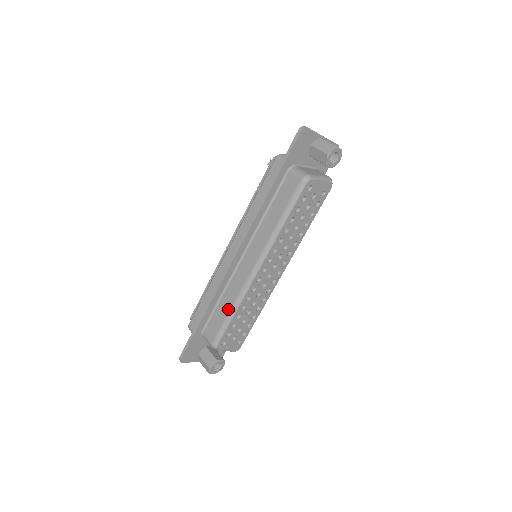
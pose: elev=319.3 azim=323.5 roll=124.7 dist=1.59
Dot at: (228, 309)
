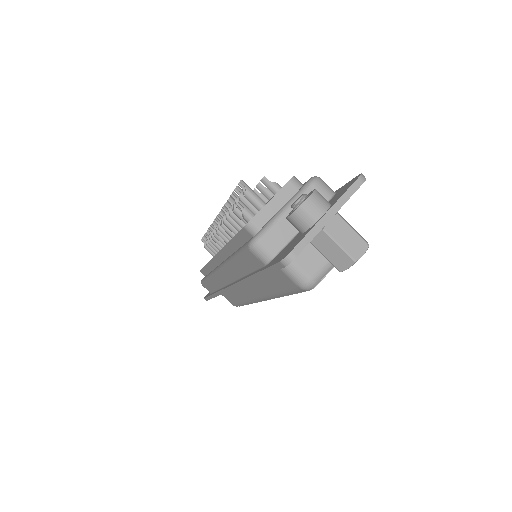
Dot at: (240, 301)
